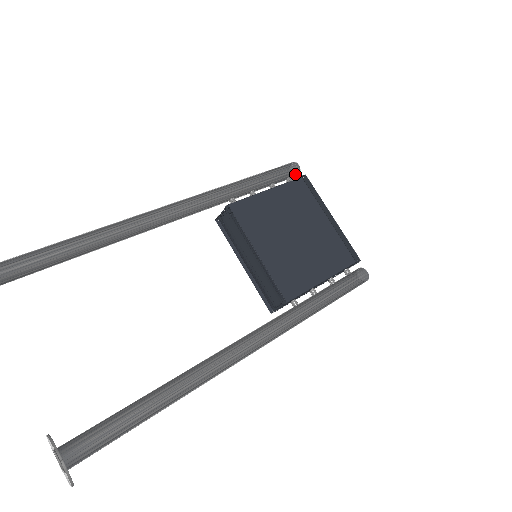
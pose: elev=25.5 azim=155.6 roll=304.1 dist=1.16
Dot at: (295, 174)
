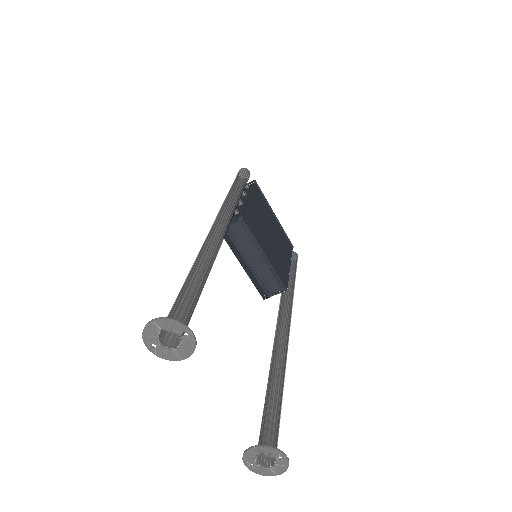
Dot at: occluded
